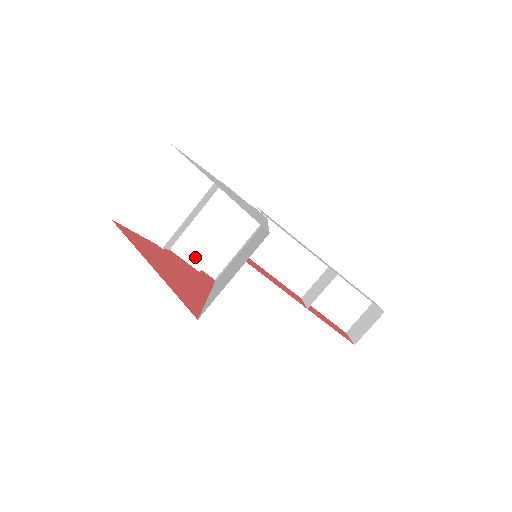
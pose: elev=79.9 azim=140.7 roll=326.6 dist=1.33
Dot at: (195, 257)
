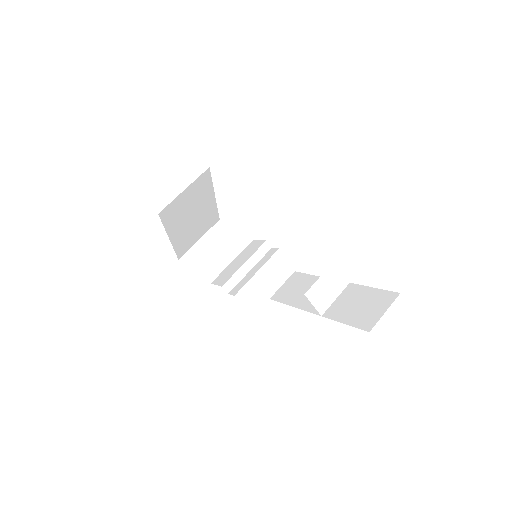
Dot at: (223, 280)
